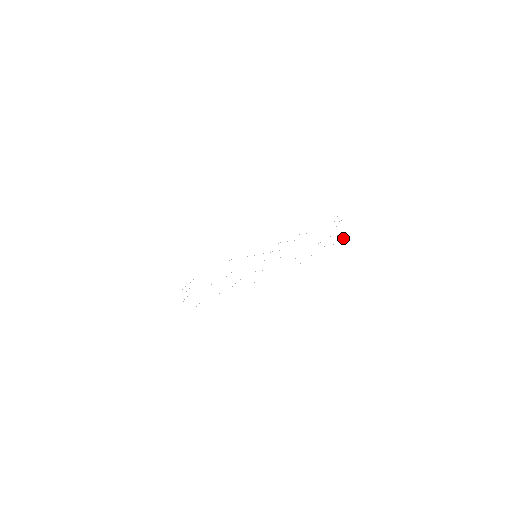
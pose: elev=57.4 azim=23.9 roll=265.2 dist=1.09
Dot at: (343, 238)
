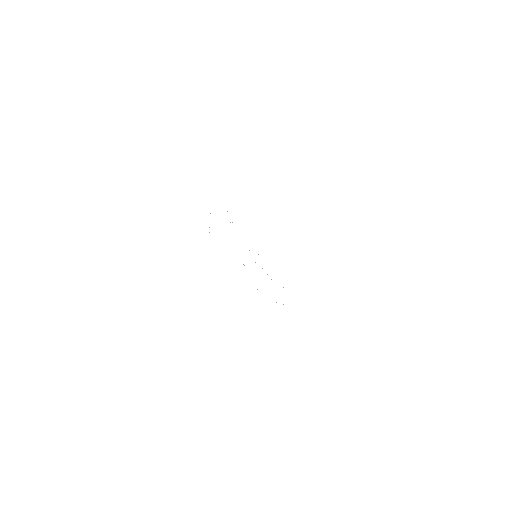
Dot at: occluded
